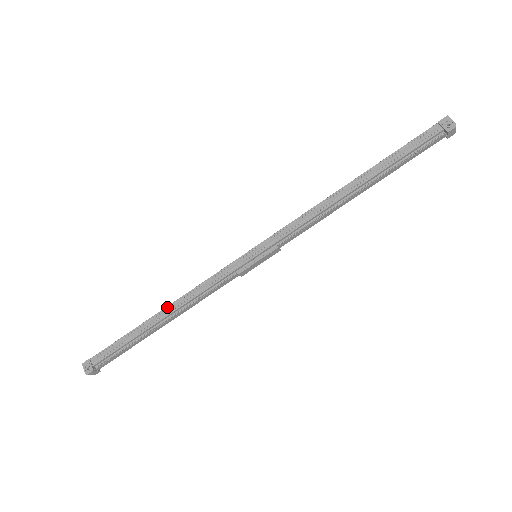
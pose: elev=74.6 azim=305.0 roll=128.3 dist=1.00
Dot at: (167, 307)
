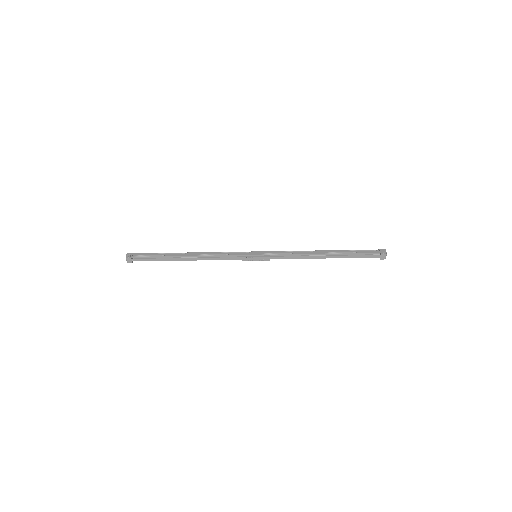
Dot at: (194, 252)
